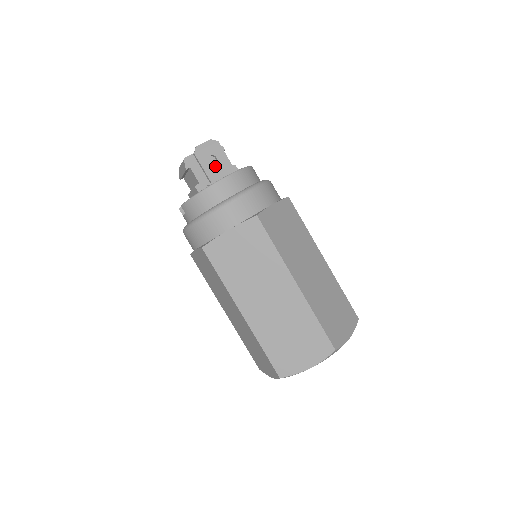
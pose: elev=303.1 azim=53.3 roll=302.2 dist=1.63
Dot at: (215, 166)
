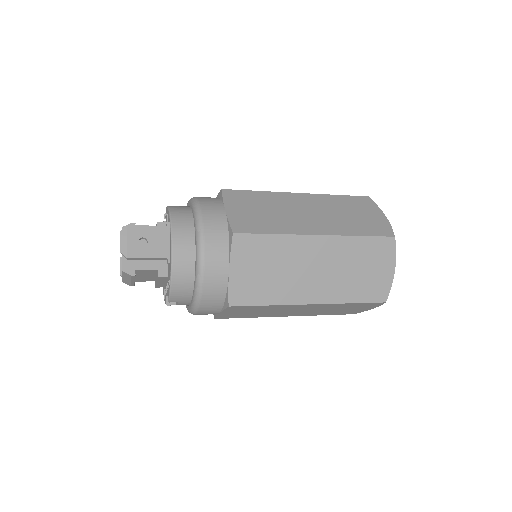
Dot at: (152, 244)
